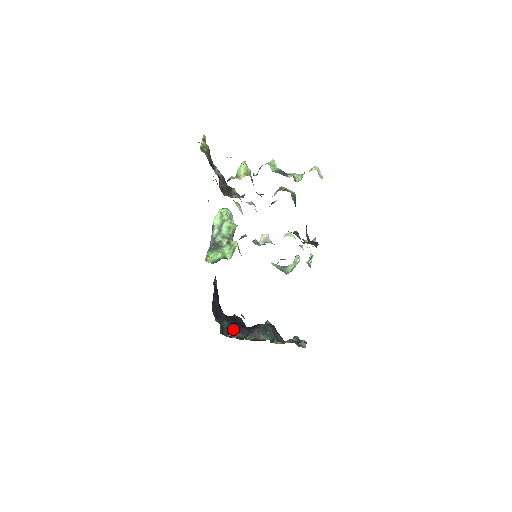
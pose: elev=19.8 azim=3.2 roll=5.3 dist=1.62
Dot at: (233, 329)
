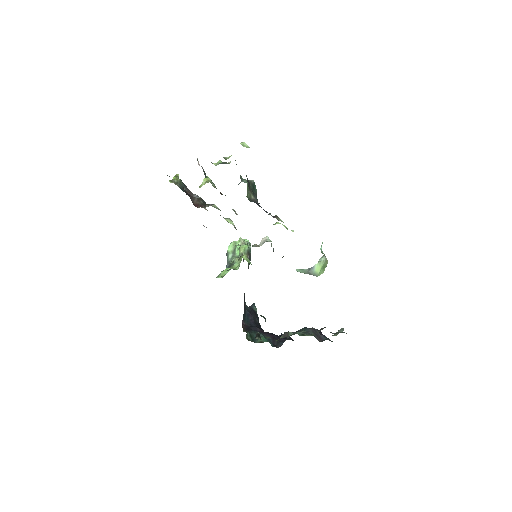
Dot at: (269, 339)
